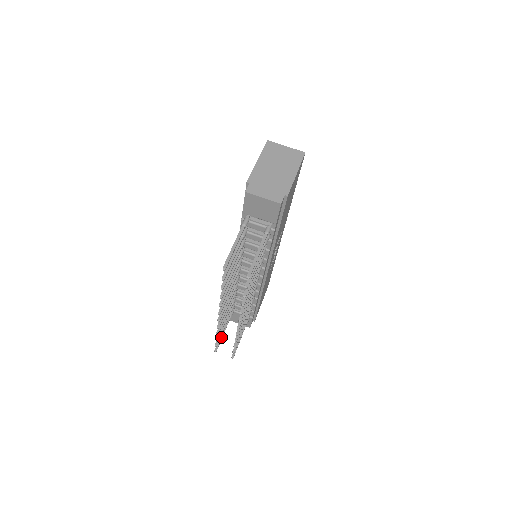
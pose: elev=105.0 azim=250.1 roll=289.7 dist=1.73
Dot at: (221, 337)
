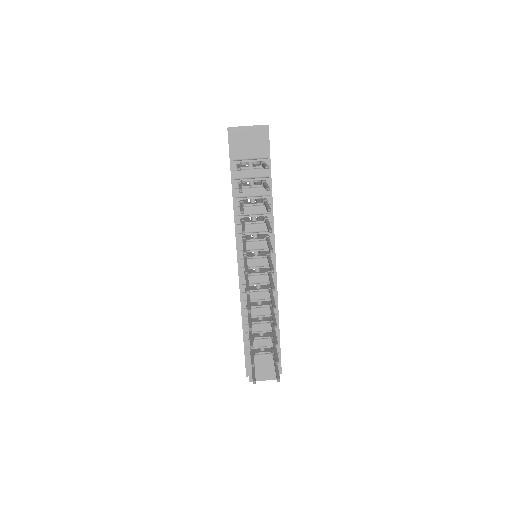
Dot at: (253, 371)
